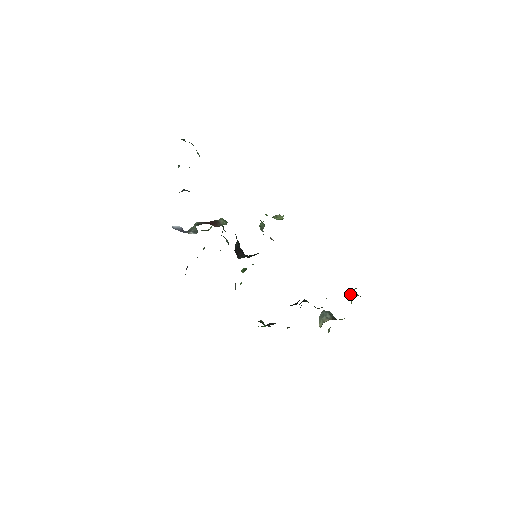
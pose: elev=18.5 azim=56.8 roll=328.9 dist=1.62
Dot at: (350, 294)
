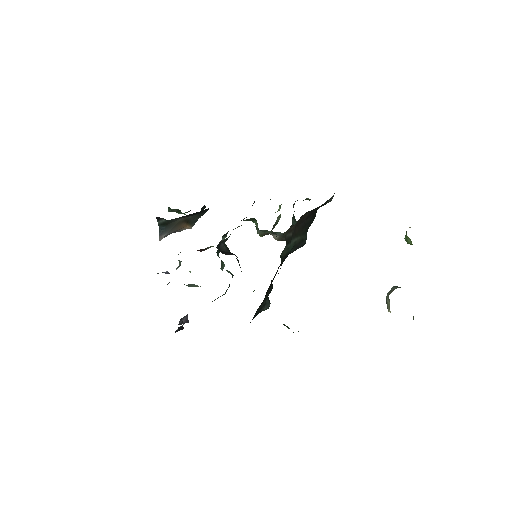
Dot at: occluded
